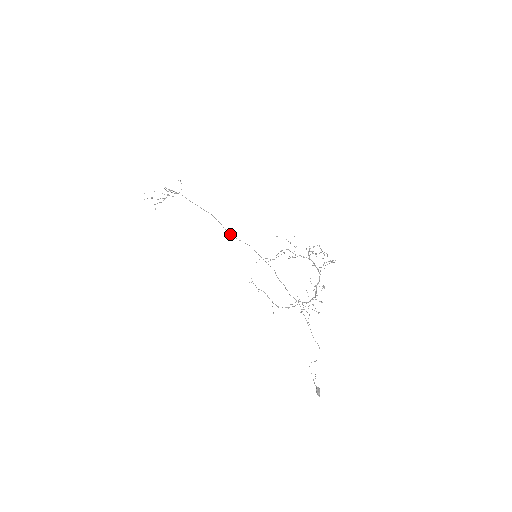
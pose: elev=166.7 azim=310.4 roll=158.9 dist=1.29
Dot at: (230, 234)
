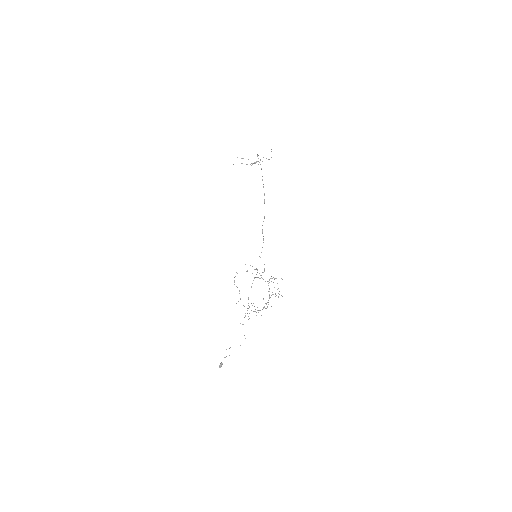
Dot at: occluded
